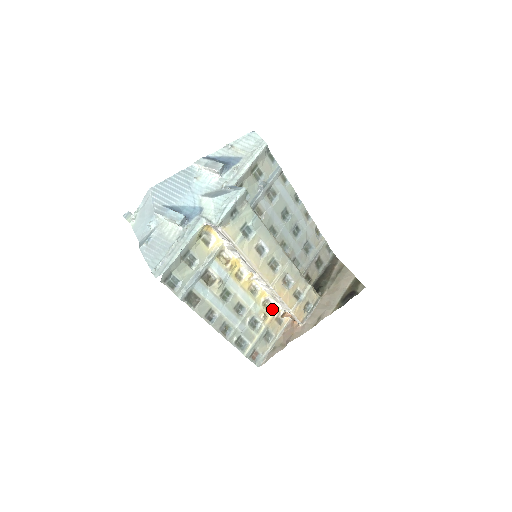
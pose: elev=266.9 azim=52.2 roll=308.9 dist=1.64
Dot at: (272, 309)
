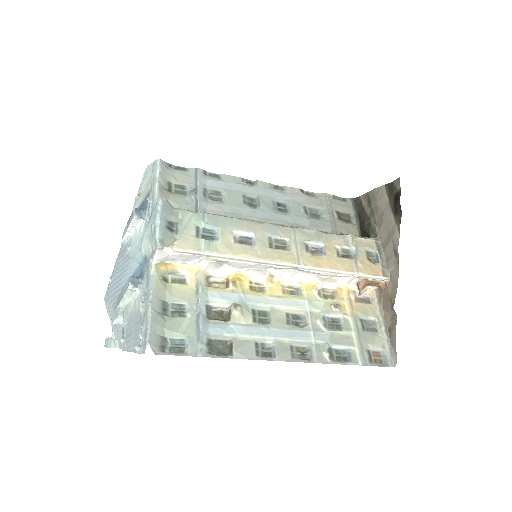
Dot at: (339, 294)
